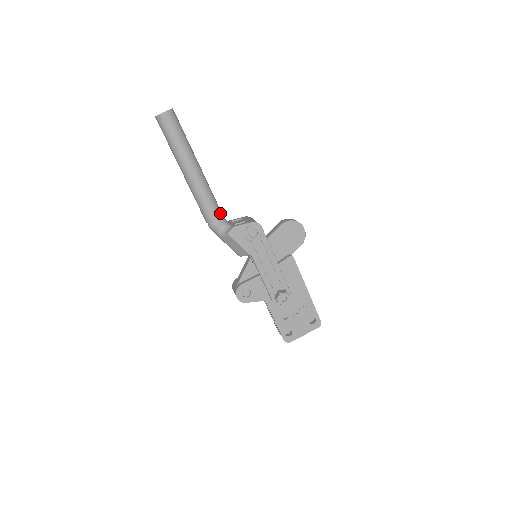
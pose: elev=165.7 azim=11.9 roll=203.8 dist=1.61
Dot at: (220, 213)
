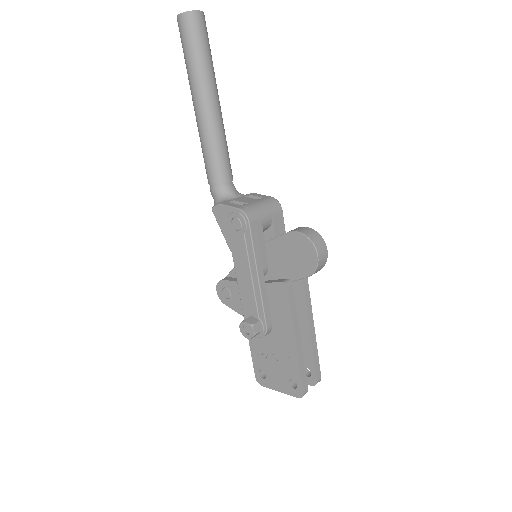
Dot at: (222, 178)
